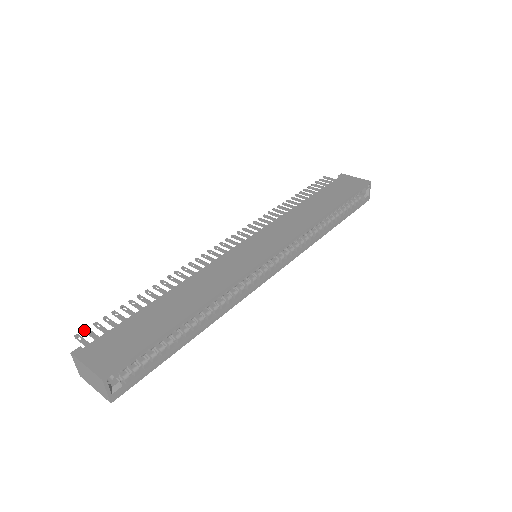
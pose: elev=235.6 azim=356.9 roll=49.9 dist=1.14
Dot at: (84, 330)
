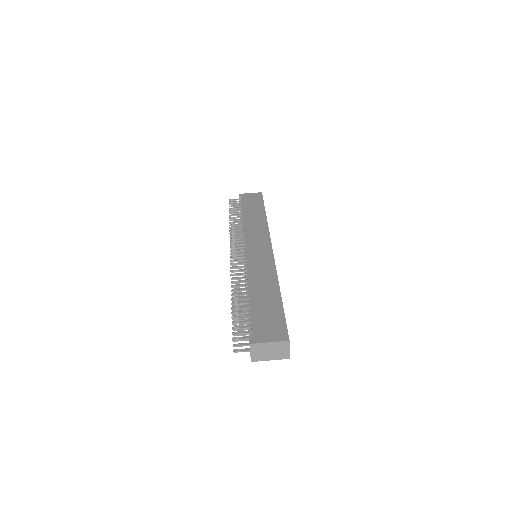
Dot at: (233, 334)
